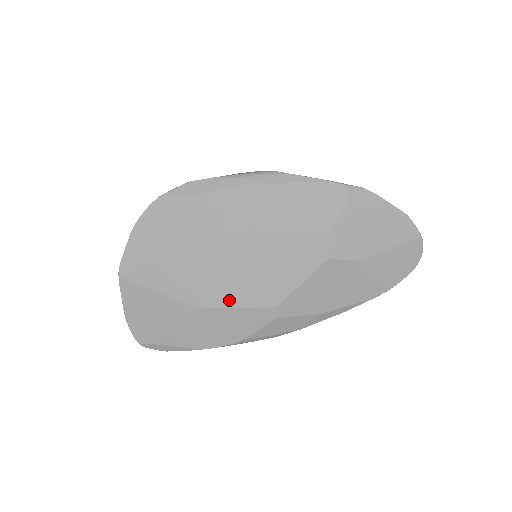
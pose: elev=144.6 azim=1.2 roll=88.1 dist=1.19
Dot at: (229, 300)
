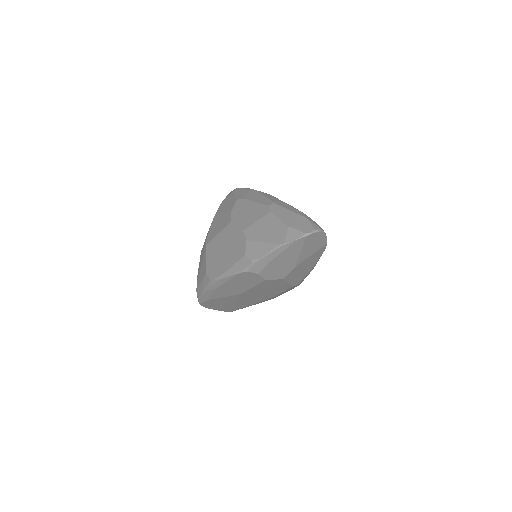
Dot at: (274, 295)
